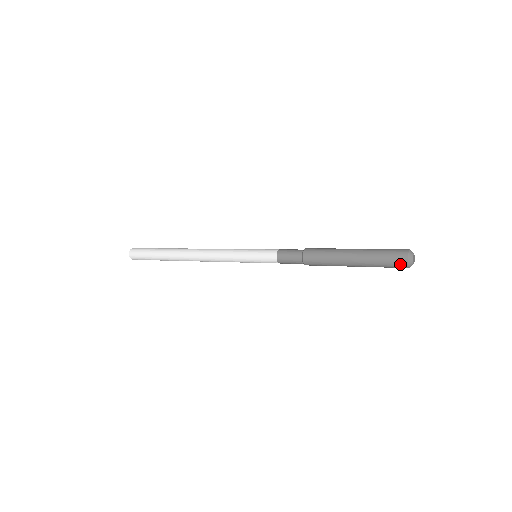
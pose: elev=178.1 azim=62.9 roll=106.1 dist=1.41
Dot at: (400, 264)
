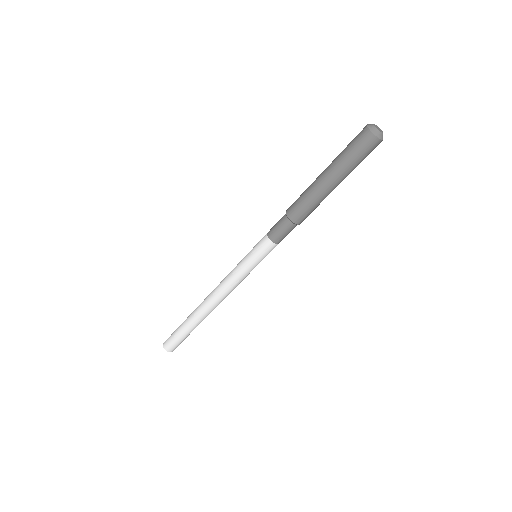
Dot at: (364, 138)
